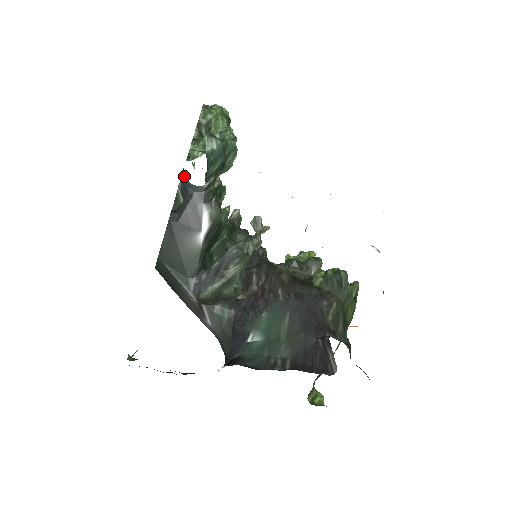
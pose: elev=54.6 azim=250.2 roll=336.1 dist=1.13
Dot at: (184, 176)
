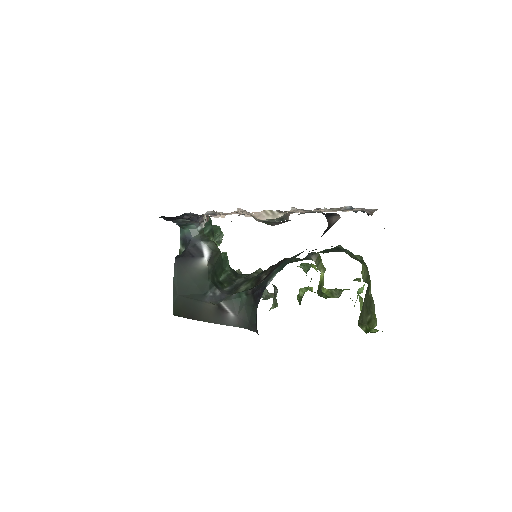
Dot at: (181, 231)
